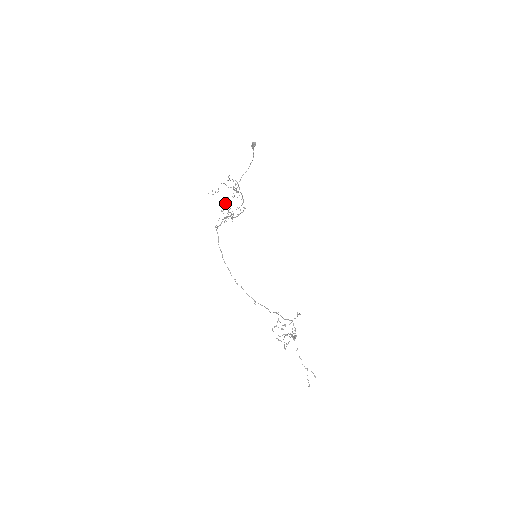
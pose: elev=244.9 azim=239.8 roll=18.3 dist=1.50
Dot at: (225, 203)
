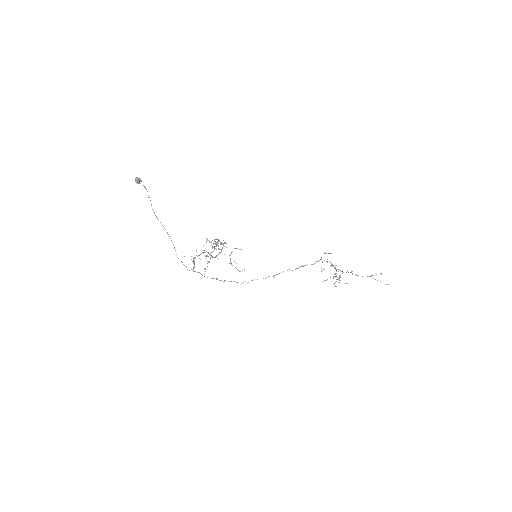
Dot at: occluded
